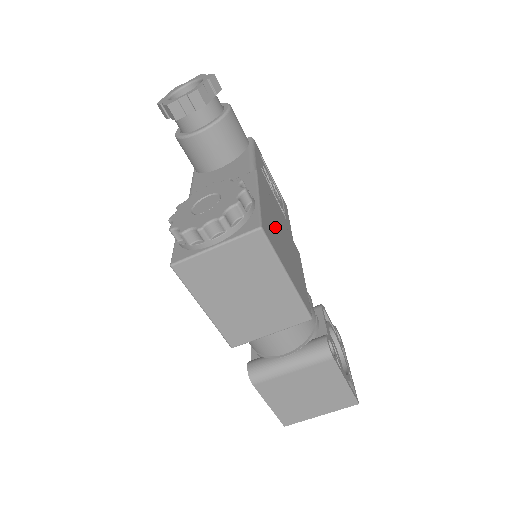
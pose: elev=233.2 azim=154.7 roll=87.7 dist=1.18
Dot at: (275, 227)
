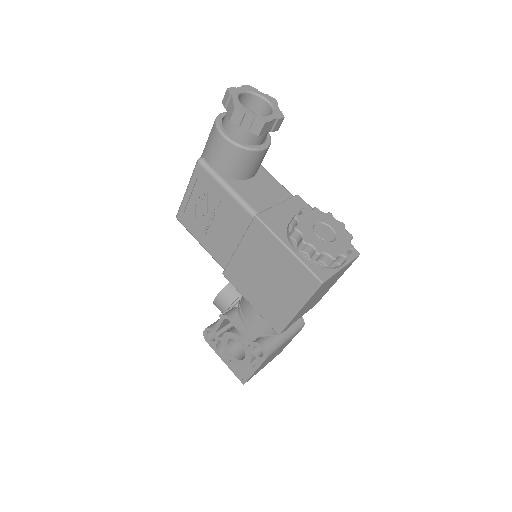
Dot at: occluded
